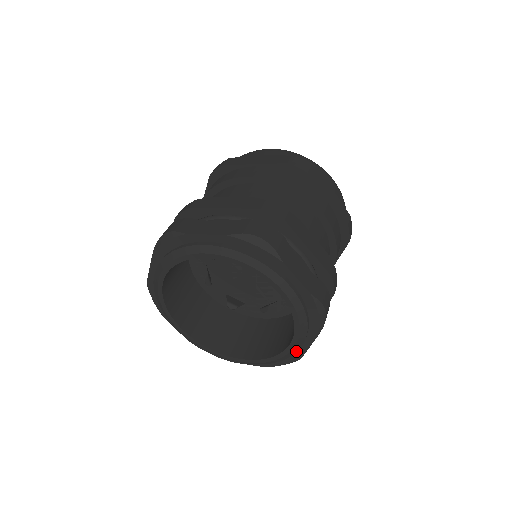
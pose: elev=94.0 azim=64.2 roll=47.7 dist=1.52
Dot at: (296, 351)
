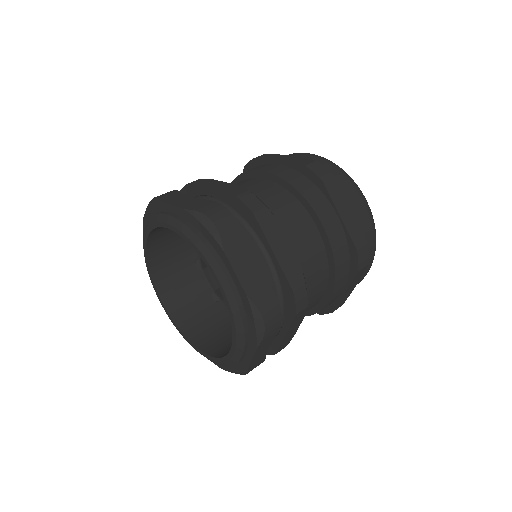
Dot at: (239, 359)
